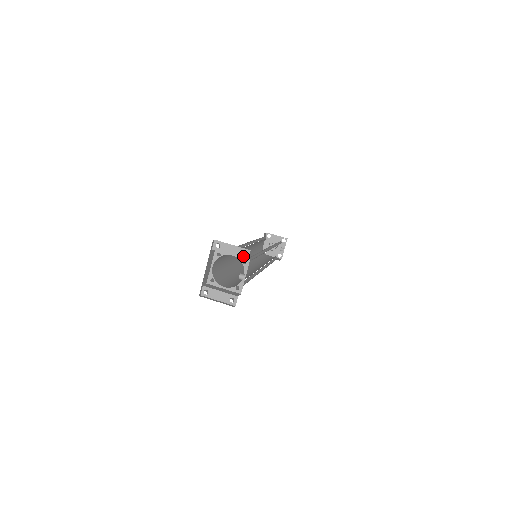
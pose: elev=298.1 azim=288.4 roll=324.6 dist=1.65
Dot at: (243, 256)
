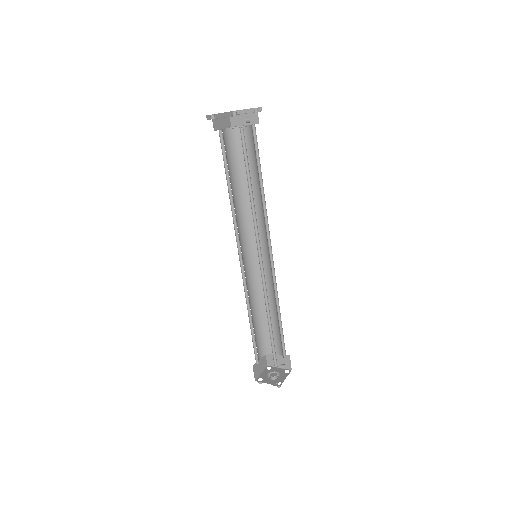
Dot at: (254, 112)
